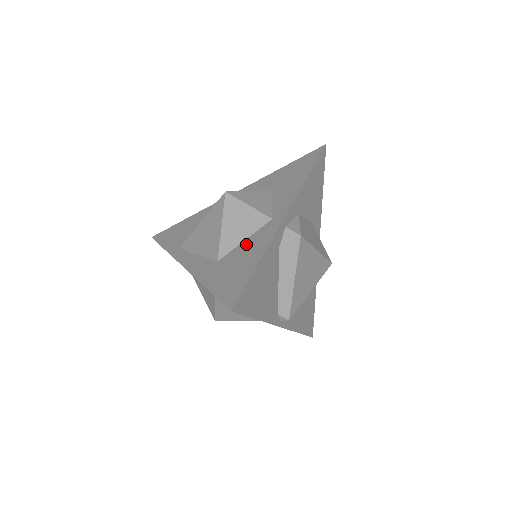
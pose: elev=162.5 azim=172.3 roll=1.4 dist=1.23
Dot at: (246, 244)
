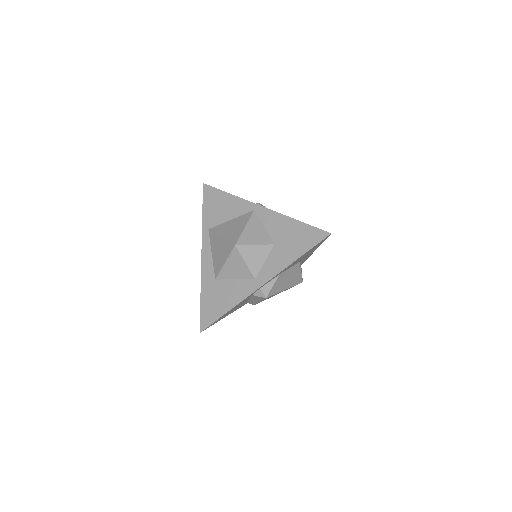
Dot at: (233, 285)
